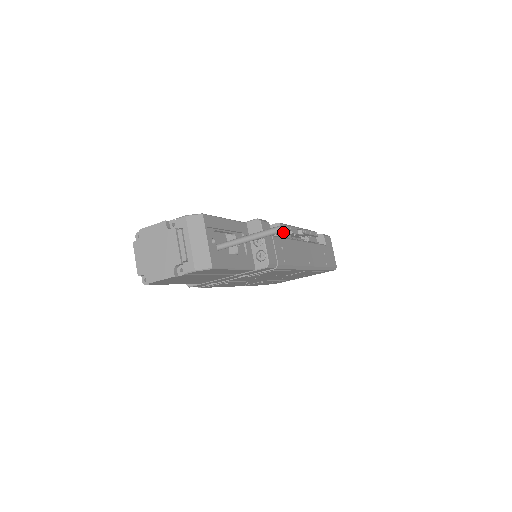
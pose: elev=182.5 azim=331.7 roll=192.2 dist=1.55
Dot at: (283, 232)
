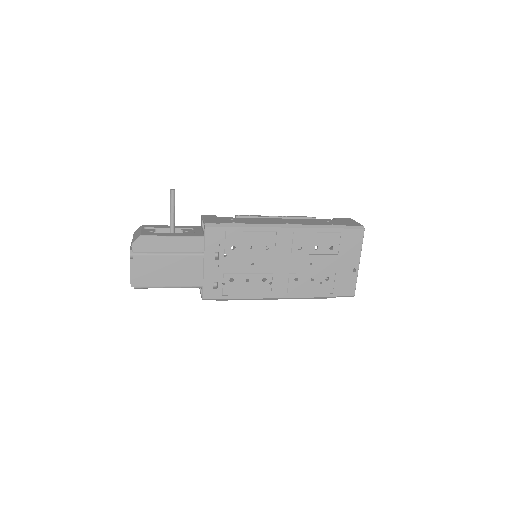
Dot at: occluded
